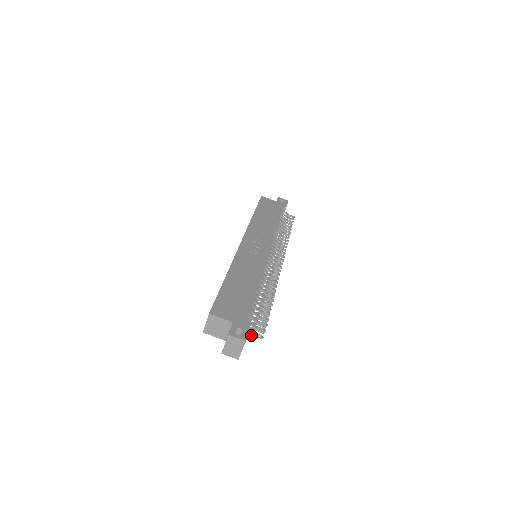
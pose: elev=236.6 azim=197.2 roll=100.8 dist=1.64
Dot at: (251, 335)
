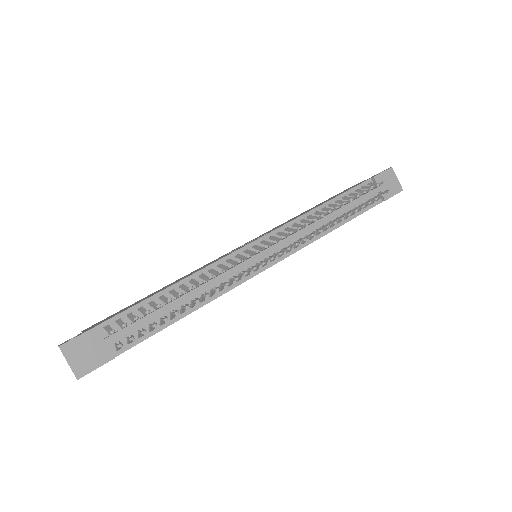
Dot at: (116, 346)
